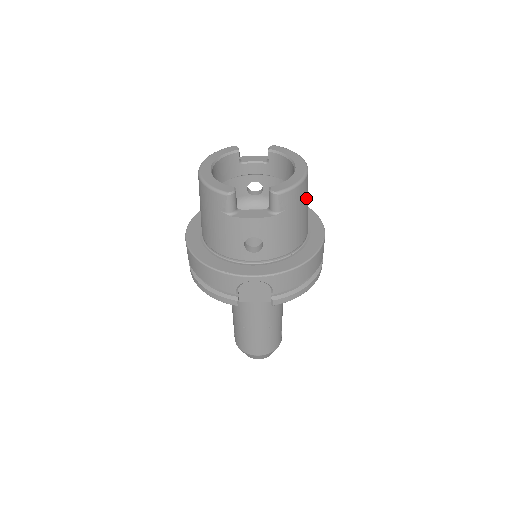
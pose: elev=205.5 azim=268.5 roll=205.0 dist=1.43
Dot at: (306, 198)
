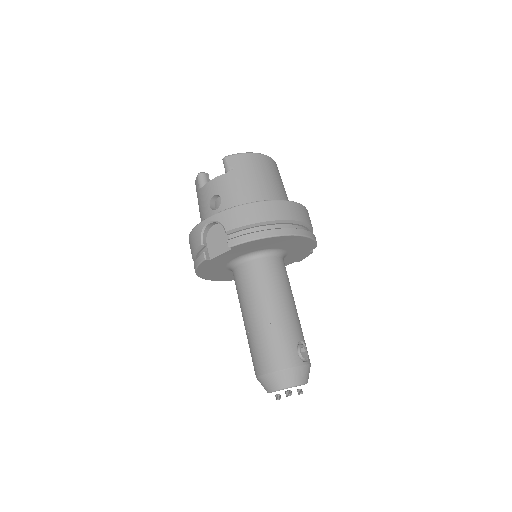
Dot at: (264, 170)
